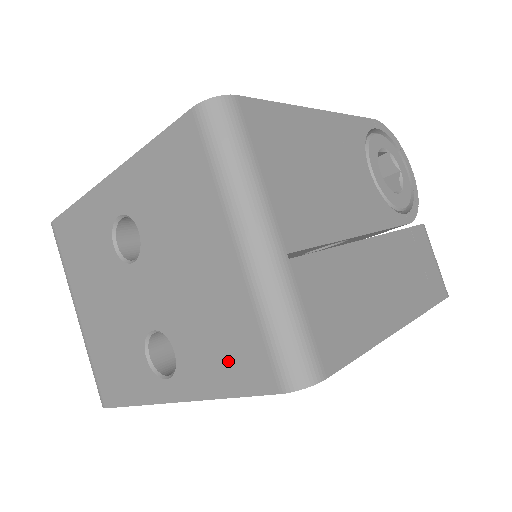
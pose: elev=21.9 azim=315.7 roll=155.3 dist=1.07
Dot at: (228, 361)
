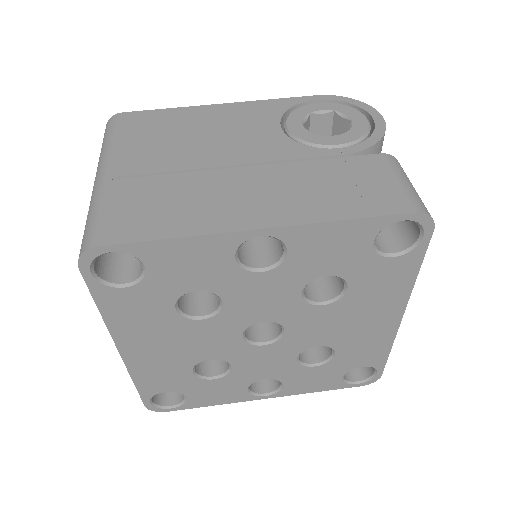
Dot at: occluded
